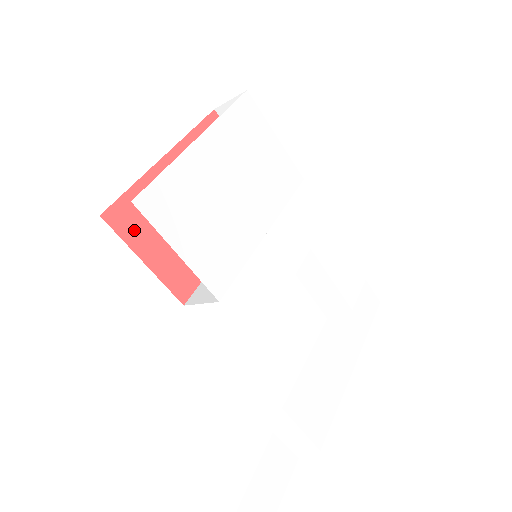
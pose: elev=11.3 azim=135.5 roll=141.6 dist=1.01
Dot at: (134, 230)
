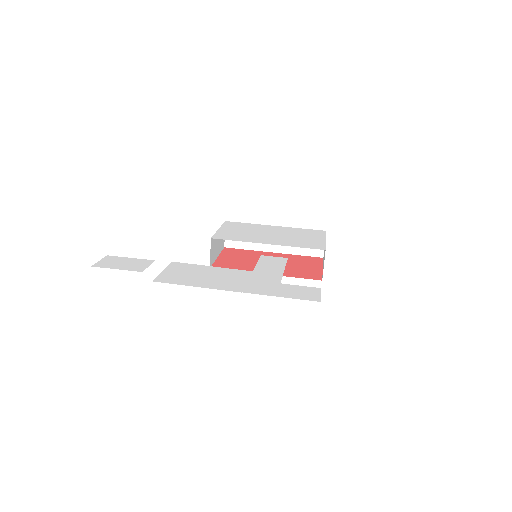
Dot at: (229, 253)
